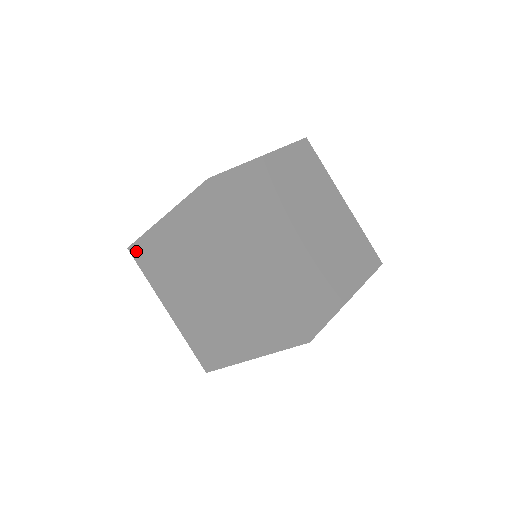
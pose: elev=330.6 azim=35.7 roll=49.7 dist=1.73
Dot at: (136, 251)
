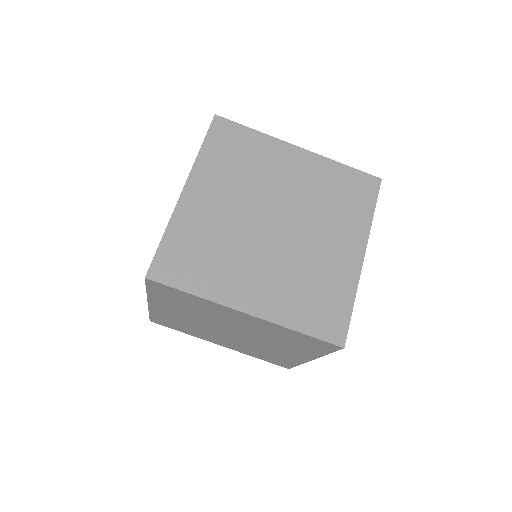
Dot at: (162, 268)
